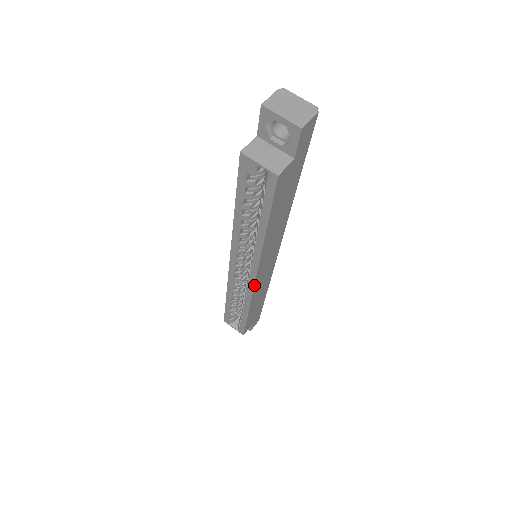
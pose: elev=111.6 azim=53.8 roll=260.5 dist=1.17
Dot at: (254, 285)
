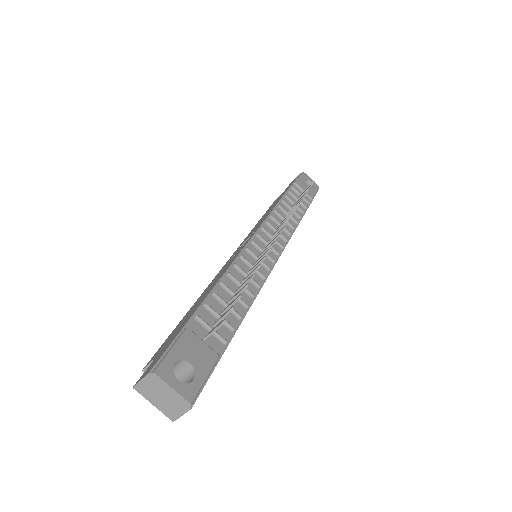
Dot at: occluded
